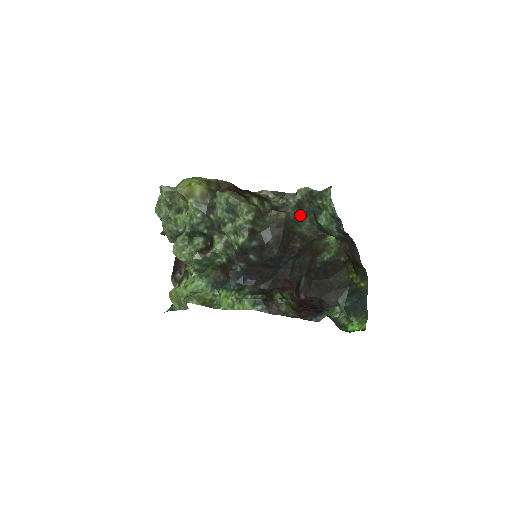
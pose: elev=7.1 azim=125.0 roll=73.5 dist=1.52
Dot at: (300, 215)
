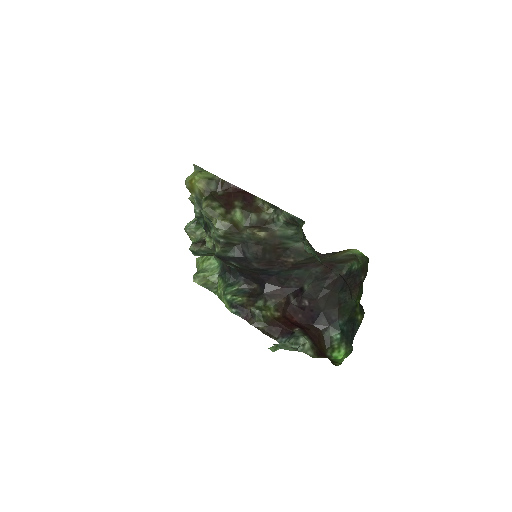
Dot at: (295, 231)
